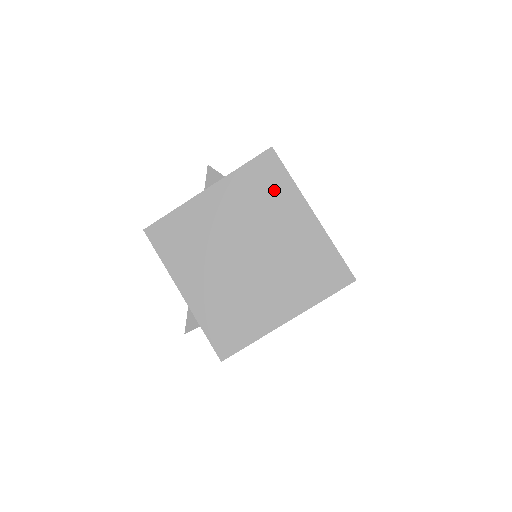
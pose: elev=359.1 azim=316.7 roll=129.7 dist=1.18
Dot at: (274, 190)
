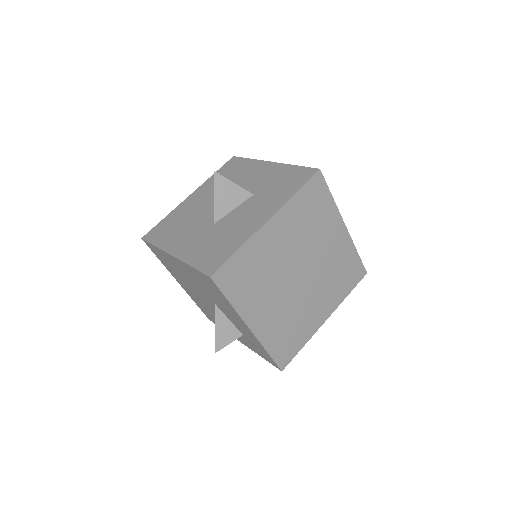
Dot at: (321, 211)
